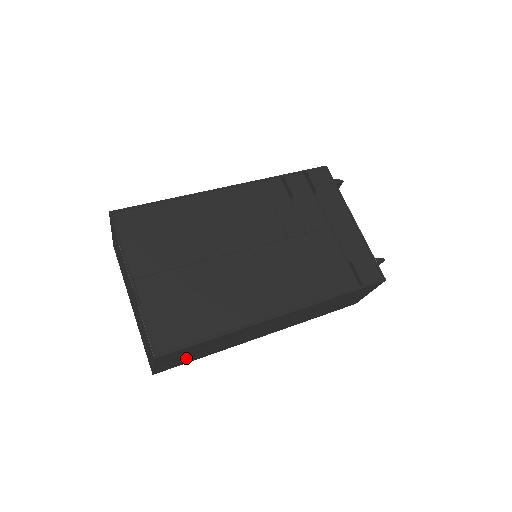
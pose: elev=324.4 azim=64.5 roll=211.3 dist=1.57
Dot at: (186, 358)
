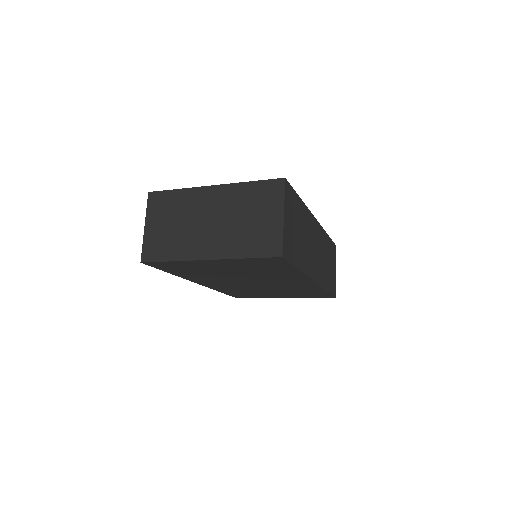
Dot at: (293, 239)
